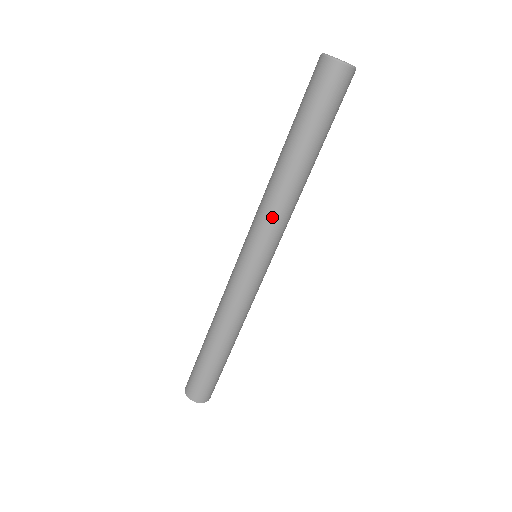
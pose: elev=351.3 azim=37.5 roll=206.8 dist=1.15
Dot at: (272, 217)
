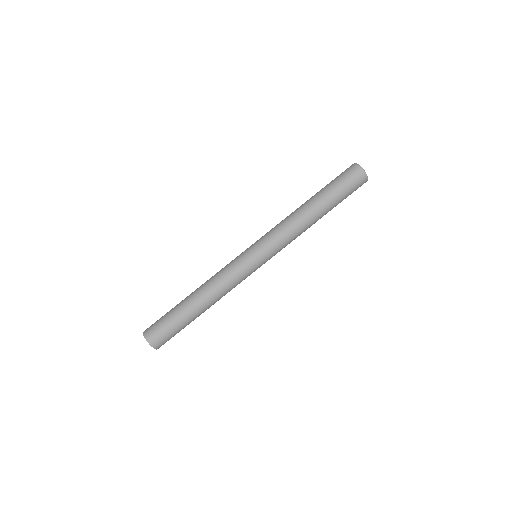
Dot at: (287, 237)
